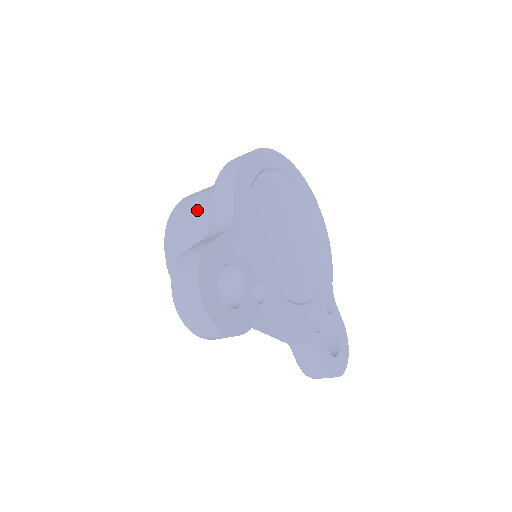
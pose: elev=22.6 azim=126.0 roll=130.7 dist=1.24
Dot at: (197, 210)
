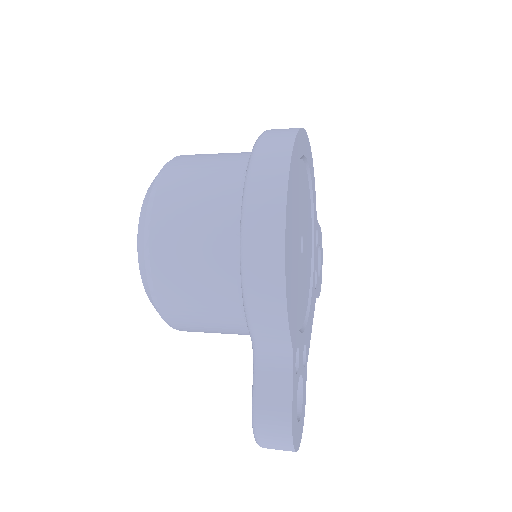
Dot at: (206, 295)
